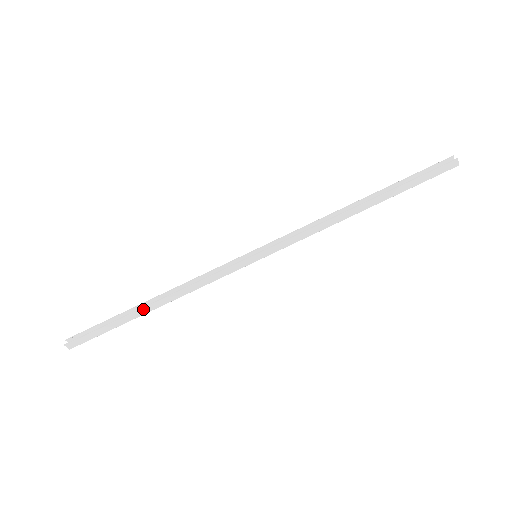
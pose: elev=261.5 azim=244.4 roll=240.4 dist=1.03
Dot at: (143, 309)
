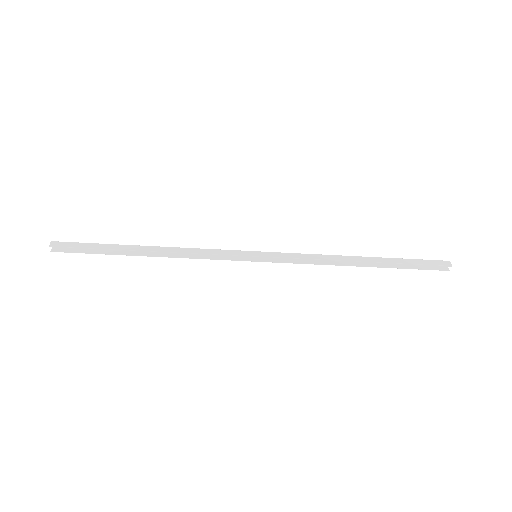
Dot at: (138, 255)
